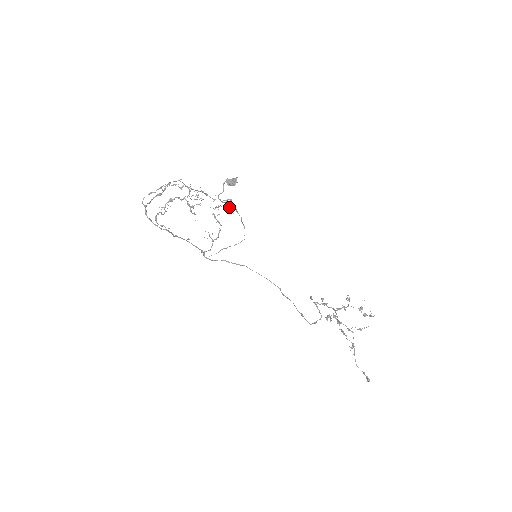
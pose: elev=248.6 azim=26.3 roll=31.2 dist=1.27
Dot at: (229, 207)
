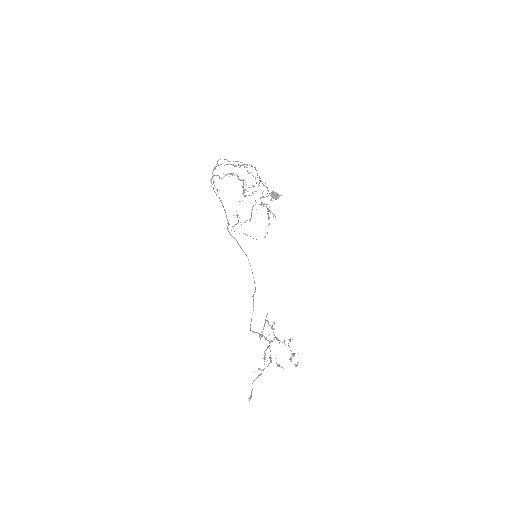
Dot at: occluded
